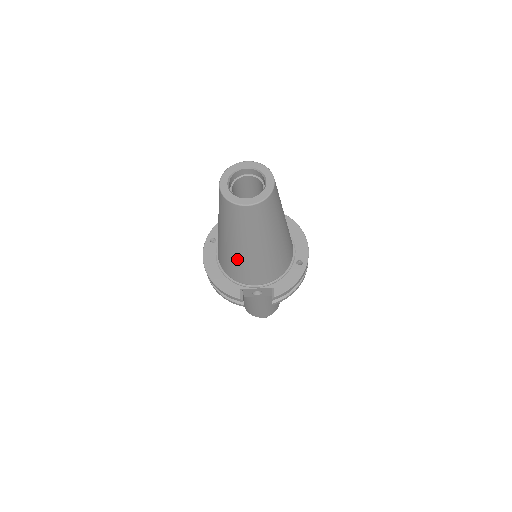
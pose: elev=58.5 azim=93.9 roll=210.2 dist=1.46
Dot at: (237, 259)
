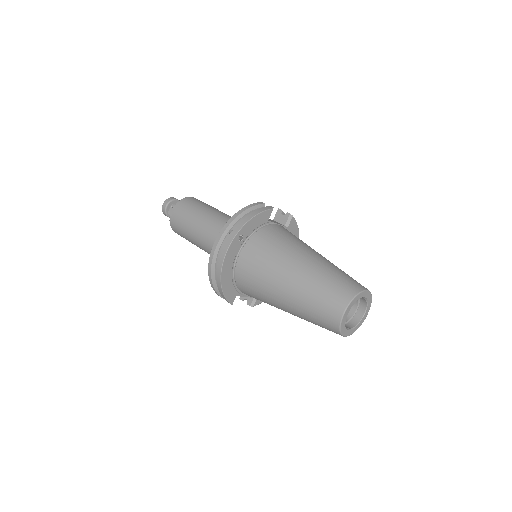
Dot at: (270, 303)
